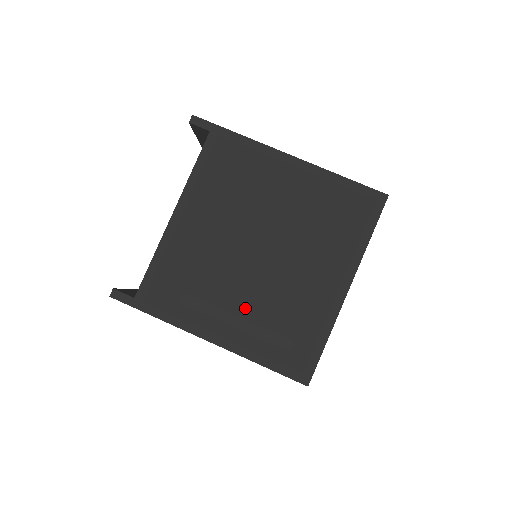
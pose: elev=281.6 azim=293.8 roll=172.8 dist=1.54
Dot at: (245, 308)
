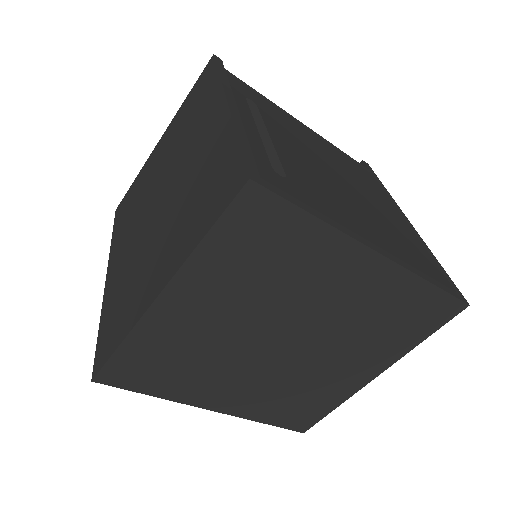
Dot at: (282, 145)
